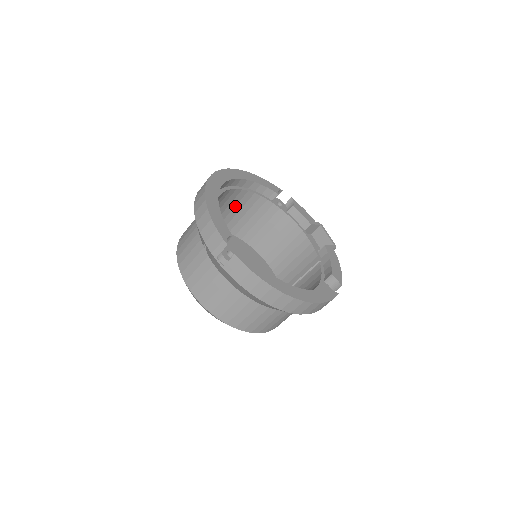
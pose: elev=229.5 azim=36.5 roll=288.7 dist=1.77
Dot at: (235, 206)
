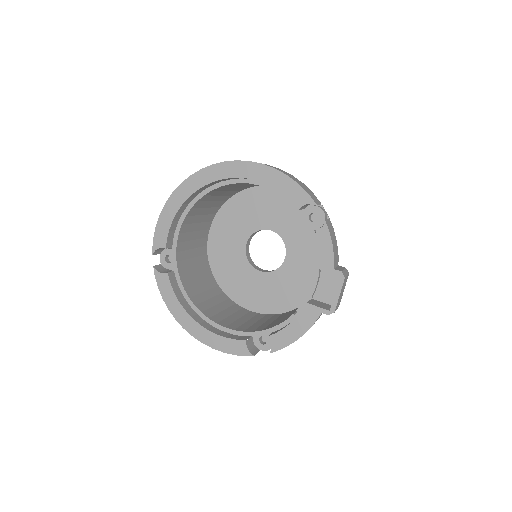
Dot at: occluded
